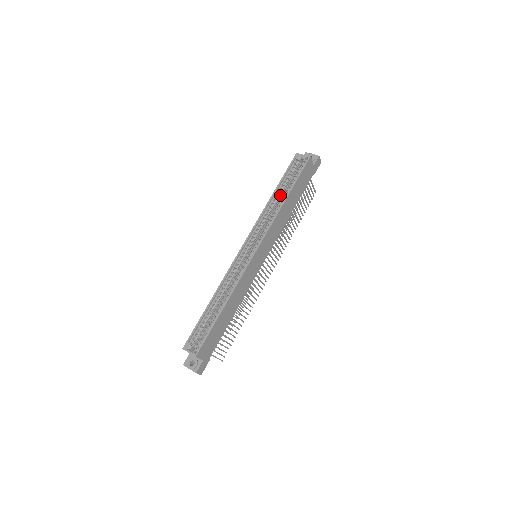
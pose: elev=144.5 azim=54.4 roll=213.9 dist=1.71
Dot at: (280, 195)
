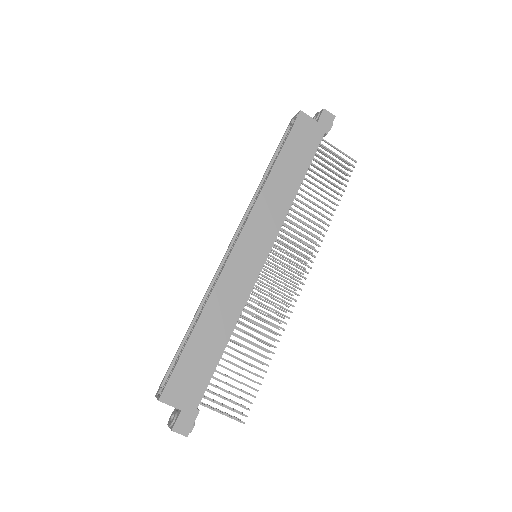
Dot at: occluded
